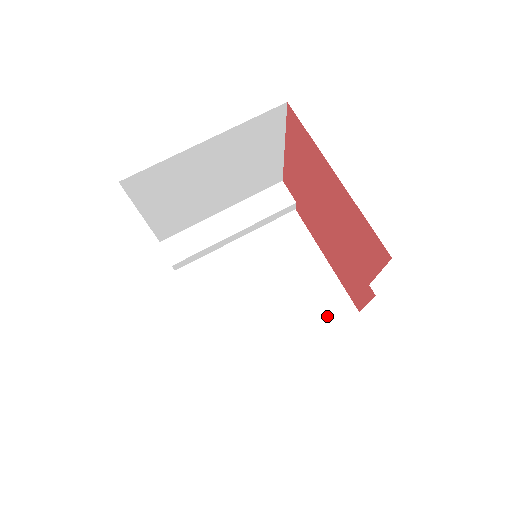
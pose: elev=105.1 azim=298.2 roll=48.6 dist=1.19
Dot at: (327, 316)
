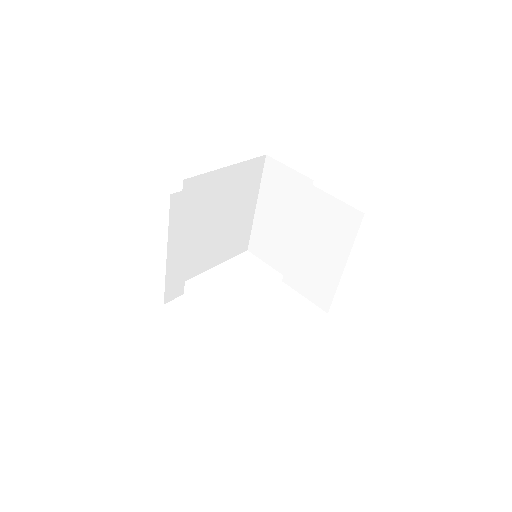
Dot at: (255, 179)
